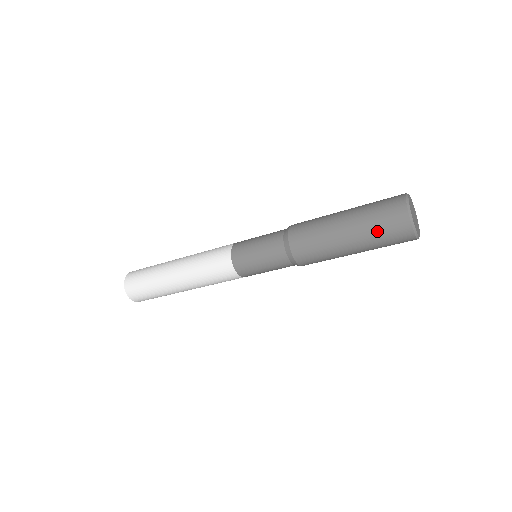
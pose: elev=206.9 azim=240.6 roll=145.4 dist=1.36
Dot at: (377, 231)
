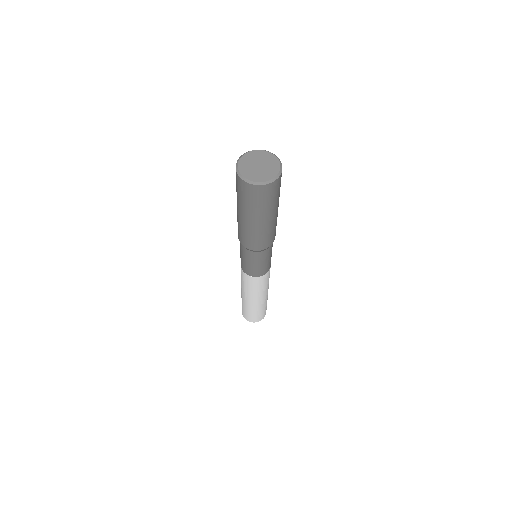
Dot at: (261, 205)
